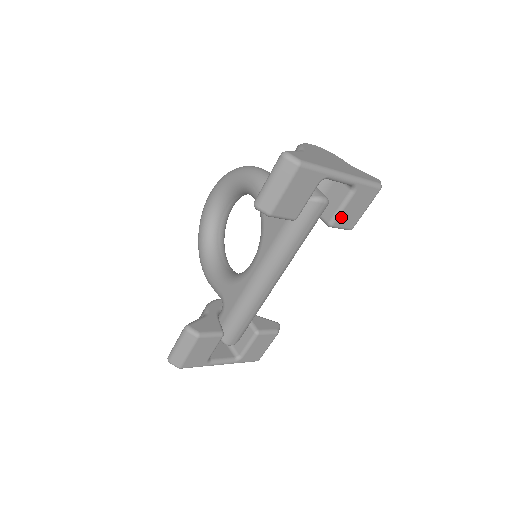
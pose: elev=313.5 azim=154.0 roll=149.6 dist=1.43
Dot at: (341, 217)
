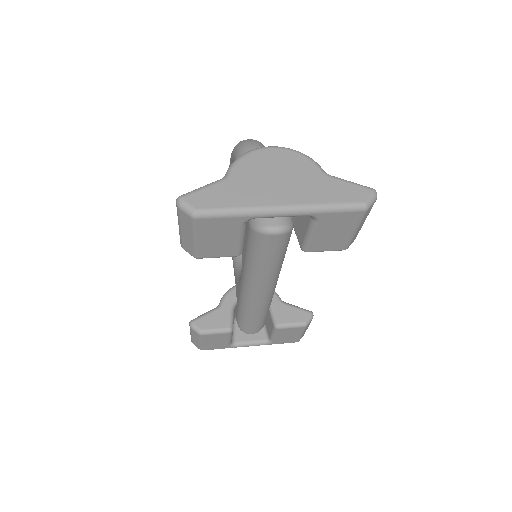
Dot at: (314, 243)
